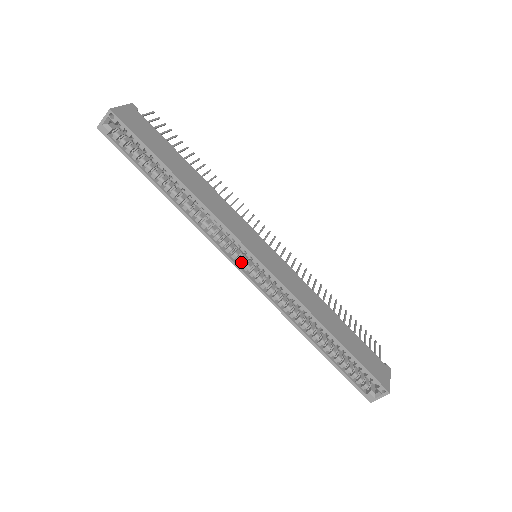
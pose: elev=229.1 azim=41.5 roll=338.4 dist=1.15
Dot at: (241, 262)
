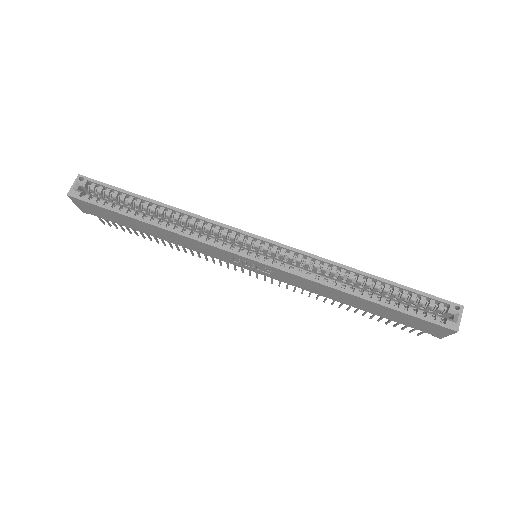
Dot at: (246, 251)
